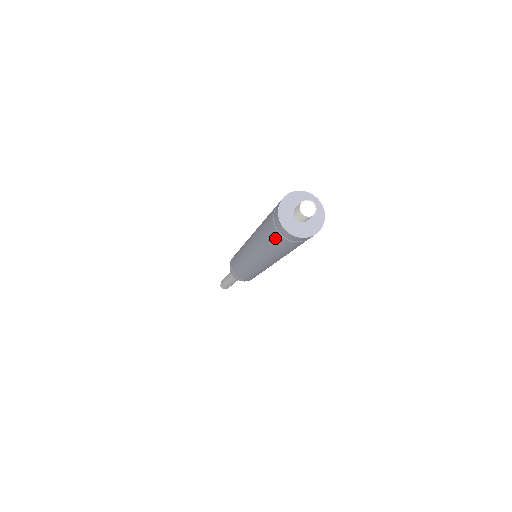
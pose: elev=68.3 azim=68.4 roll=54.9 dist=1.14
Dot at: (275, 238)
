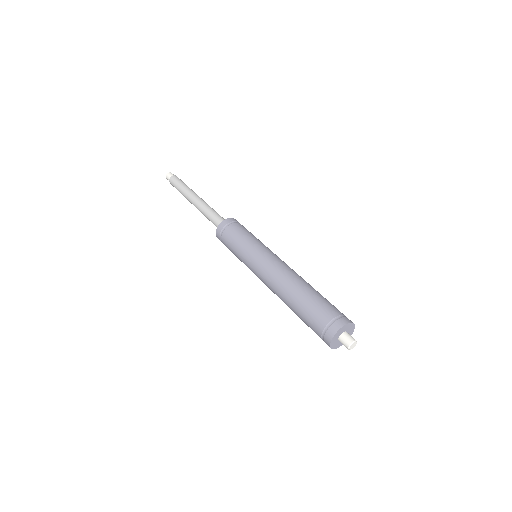
Dot at: (313, 328)
